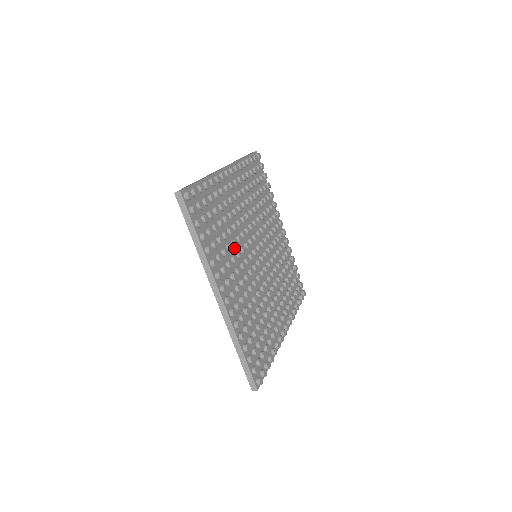
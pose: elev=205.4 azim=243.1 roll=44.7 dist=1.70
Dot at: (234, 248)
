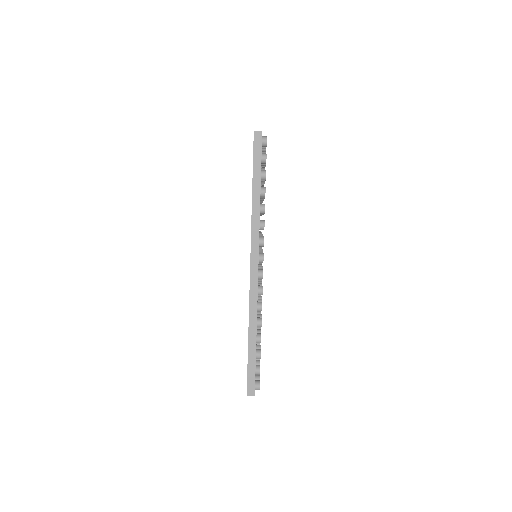
Dot at: occluded
